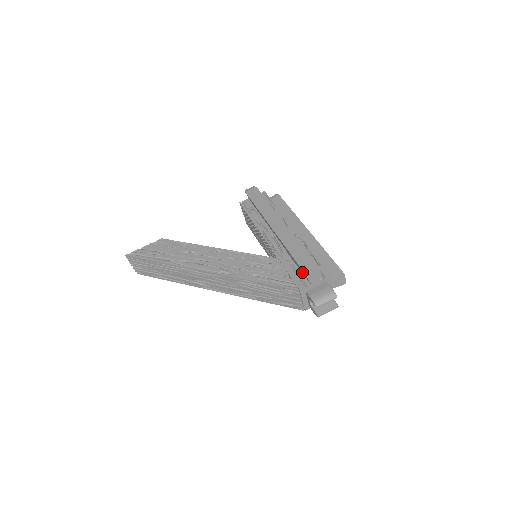
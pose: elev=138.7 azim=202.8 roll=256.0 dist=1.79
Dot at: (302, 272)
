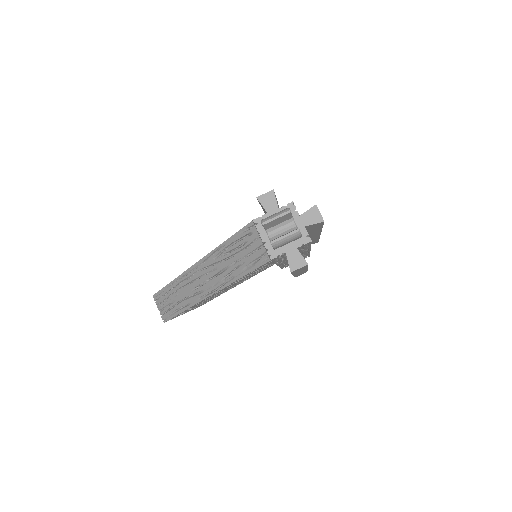
Dot at: occluded
